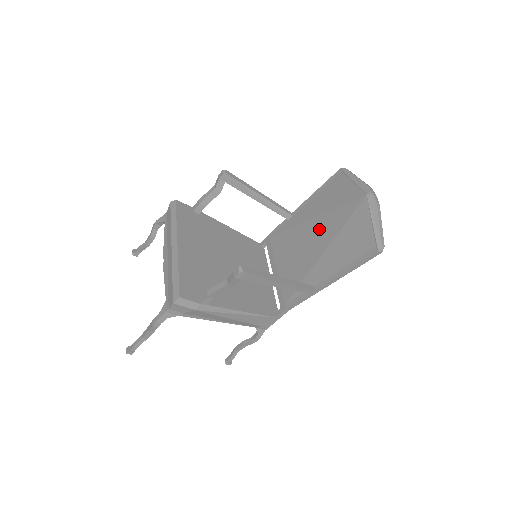
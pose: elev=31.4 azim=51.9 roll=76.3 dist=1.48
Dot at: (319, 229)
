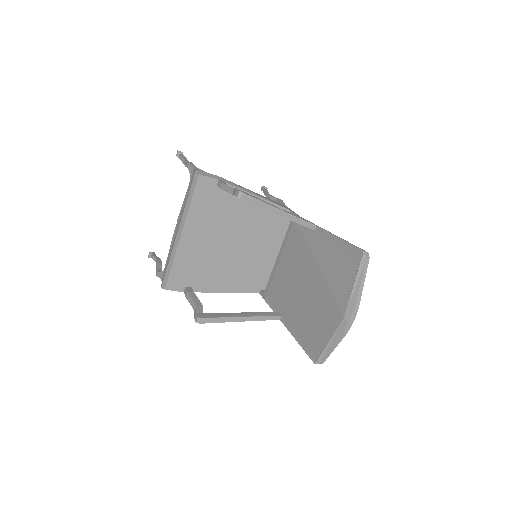
Dot at: (311, 282)
